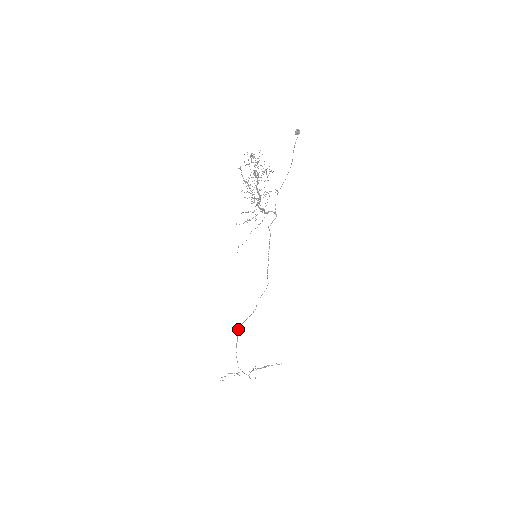
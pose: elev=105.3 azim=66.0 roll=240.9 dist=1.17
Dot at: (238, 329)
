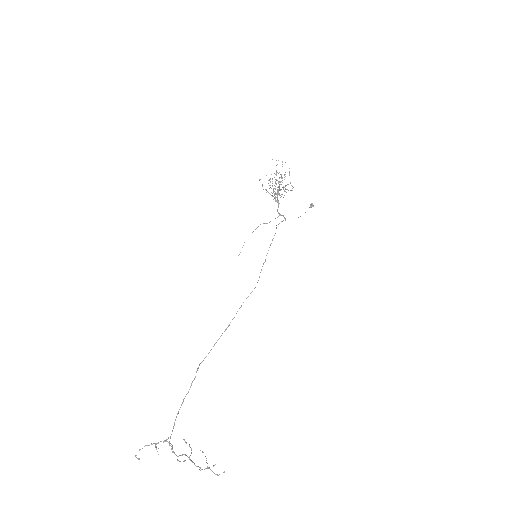
Dot at: (199, 364)
